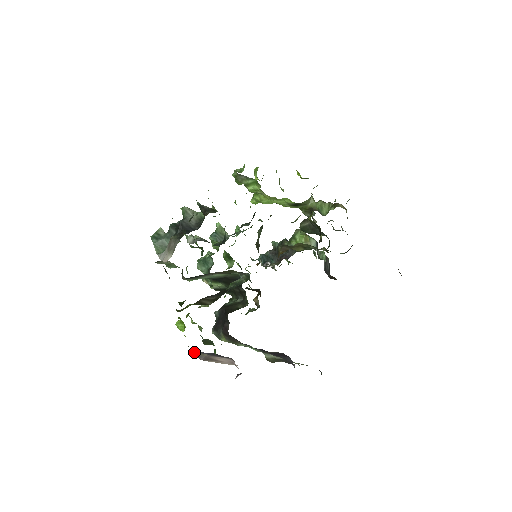
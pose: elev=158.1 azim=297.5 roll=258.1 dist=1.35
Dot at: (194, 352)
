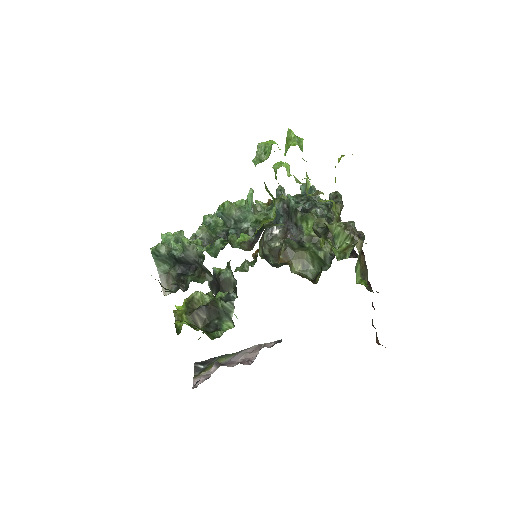
Dot at: occluded
